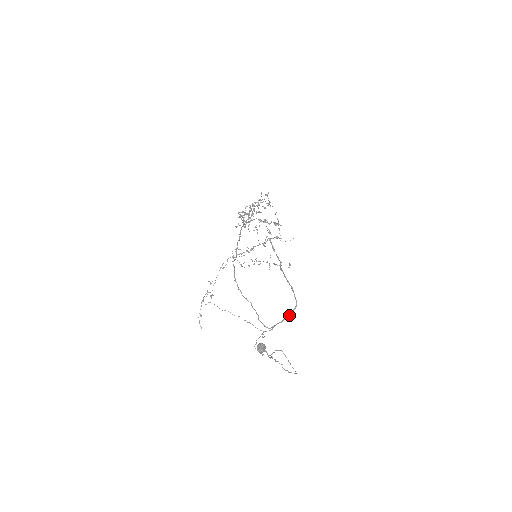
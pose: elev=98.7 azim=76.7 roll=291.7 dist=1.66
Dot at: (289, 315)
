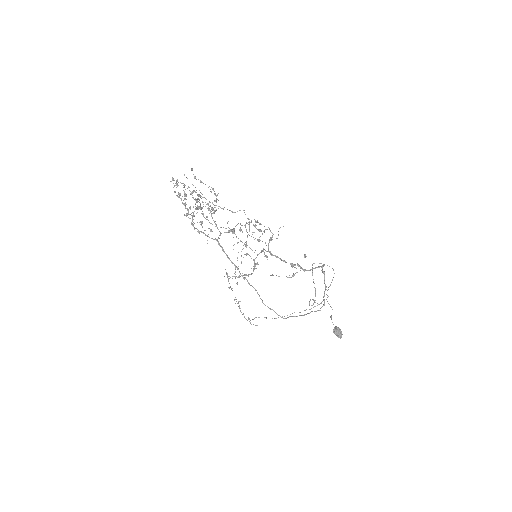
Dot at: (324, 276)
